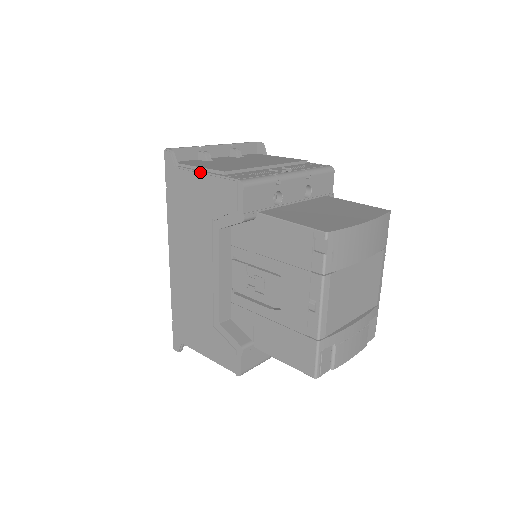
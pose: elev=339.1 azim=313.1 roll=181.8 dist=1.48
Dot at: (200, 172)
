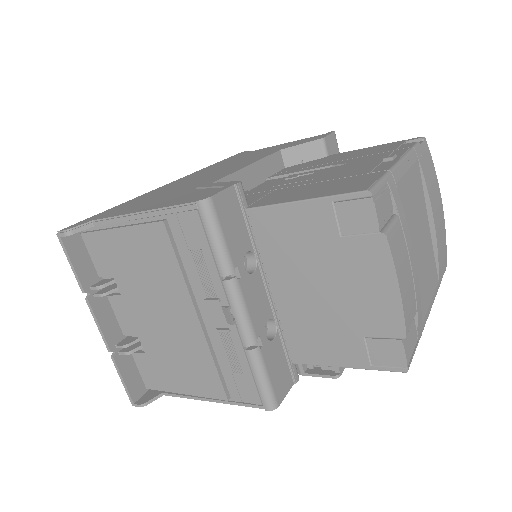
Dot at: occluded
